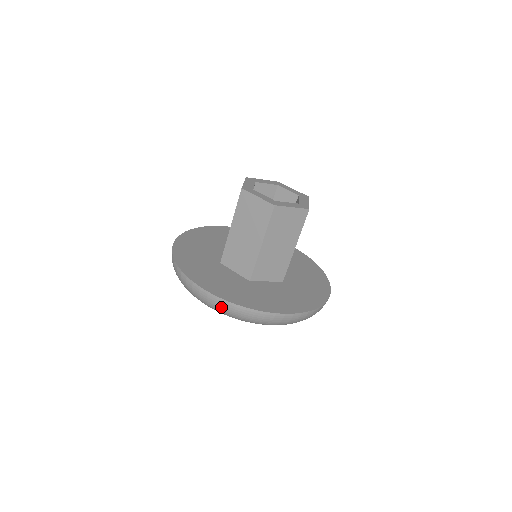
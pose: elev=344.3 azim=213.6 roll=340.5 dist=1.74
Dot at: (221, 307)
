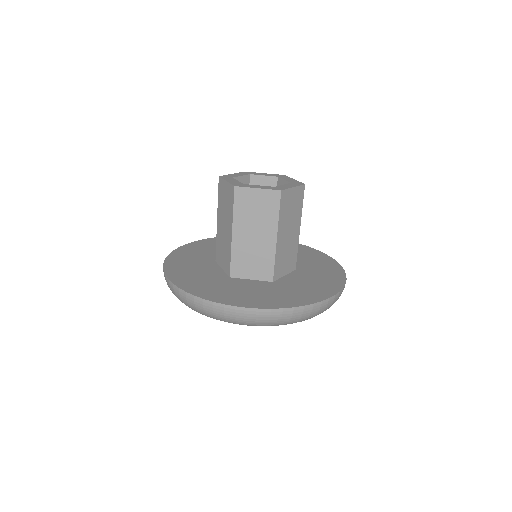
Dot at: (178, 296)
